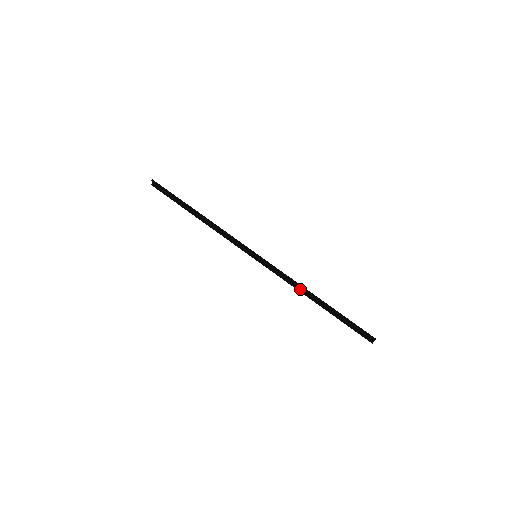
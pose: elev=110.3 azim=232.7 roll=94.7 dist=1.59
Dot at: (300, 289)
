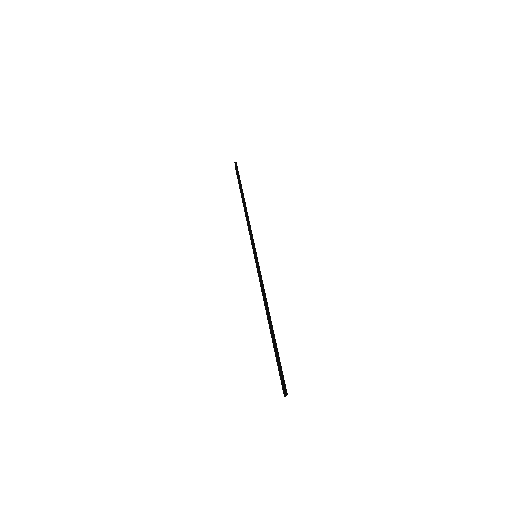
Dot at: occluded
